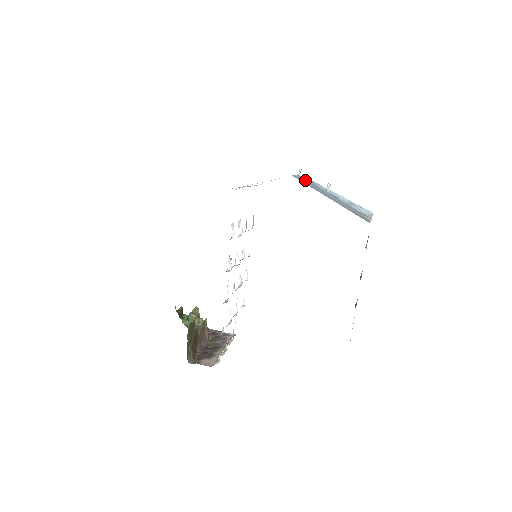
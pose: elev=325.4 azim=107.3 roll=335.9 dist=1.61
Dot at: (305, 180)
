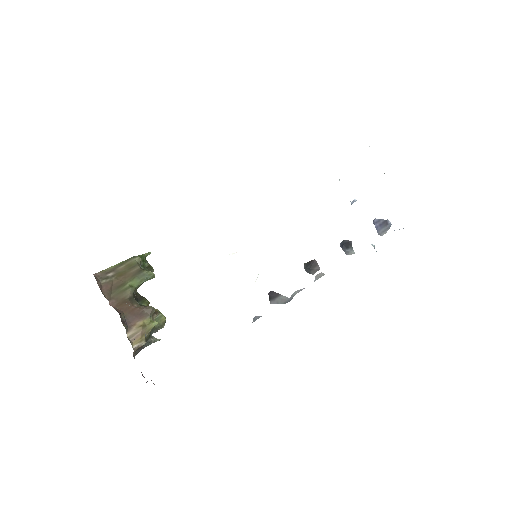
Dot at: occluded
